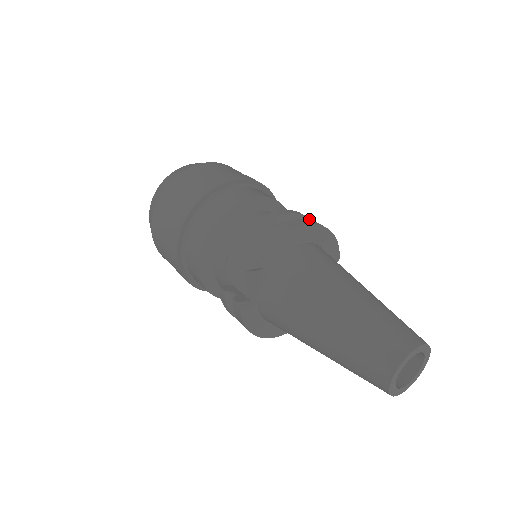
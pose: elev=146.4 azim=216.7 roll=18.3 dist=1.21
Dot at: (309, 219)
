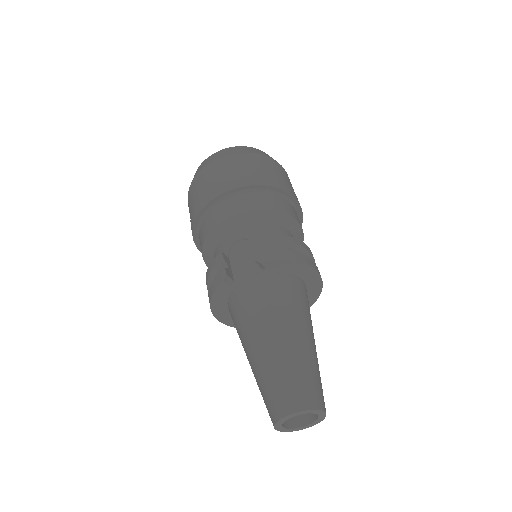
Dot at: occluded
